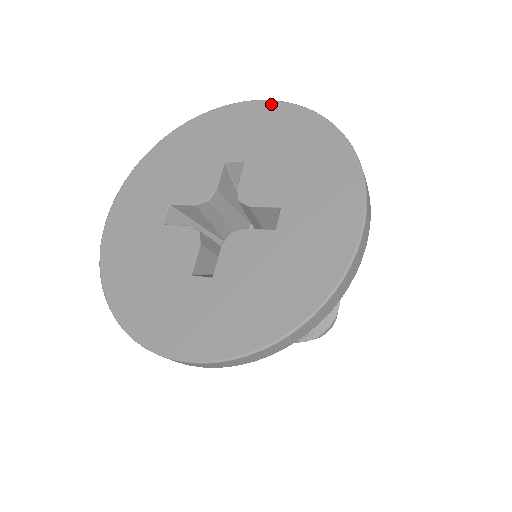
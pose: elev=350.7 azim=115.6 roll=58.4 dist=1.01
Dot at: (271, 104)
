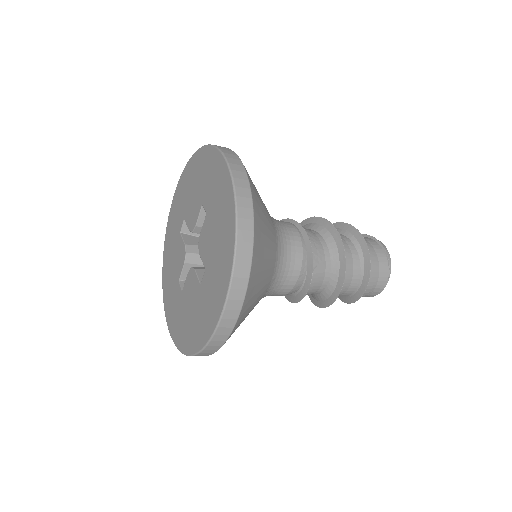
Dot at: (225, 167)
